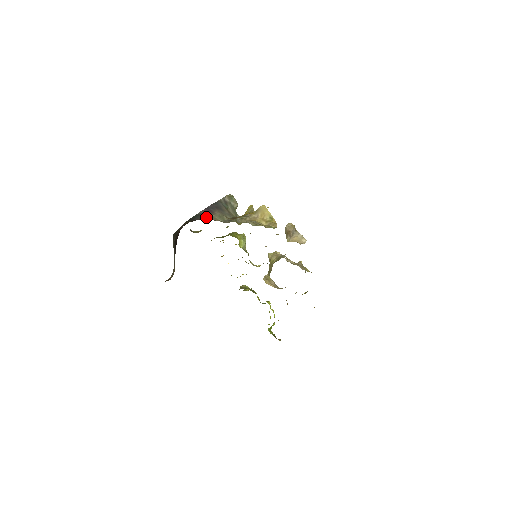
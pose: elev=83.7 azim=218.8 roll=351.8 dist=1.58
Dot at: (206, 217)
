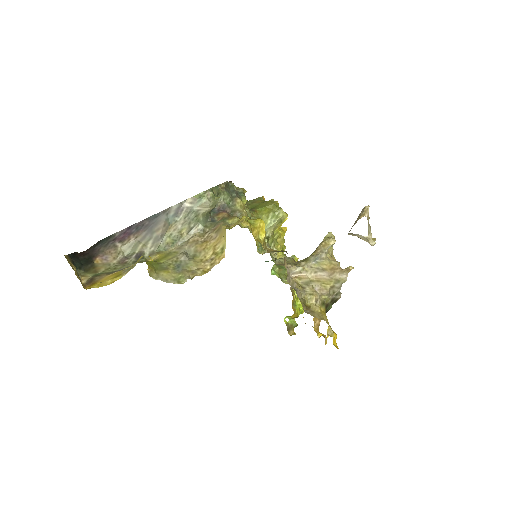
Dot at: (107, 248)
